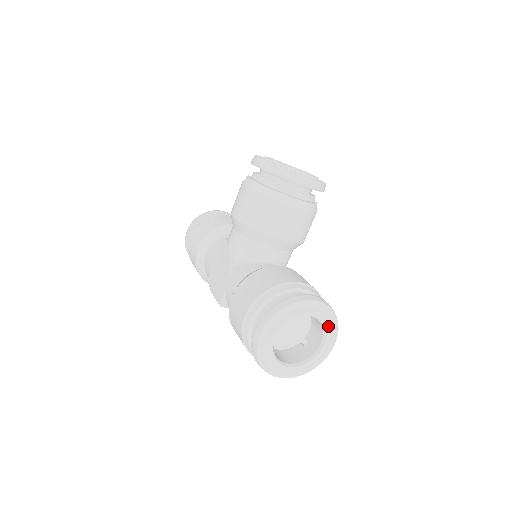
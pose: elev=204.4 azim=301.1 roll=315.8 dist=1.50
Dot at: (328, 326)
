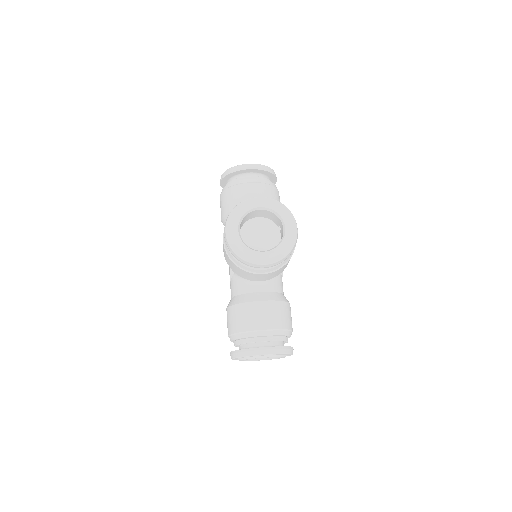
Dot at: occluded
